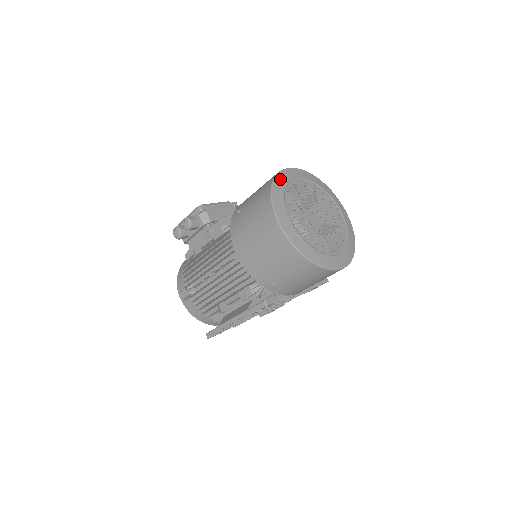
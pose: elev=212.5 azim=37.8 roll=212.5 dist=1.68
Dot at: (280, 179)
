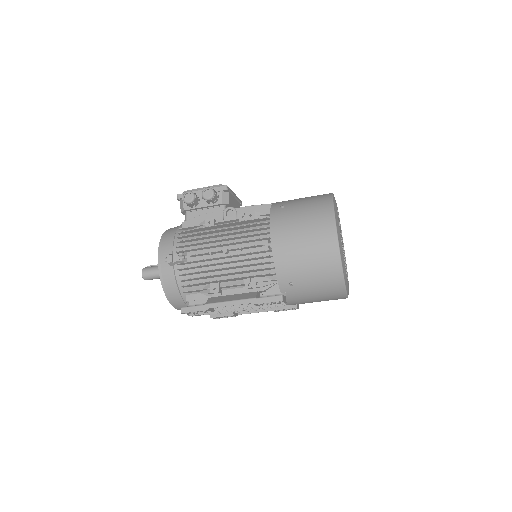
Dot at: (334, 199)
